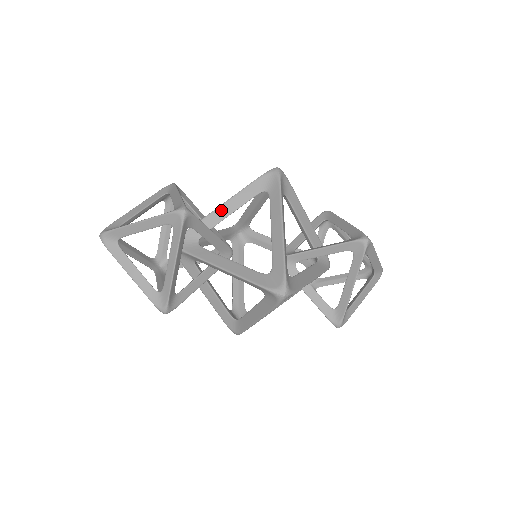
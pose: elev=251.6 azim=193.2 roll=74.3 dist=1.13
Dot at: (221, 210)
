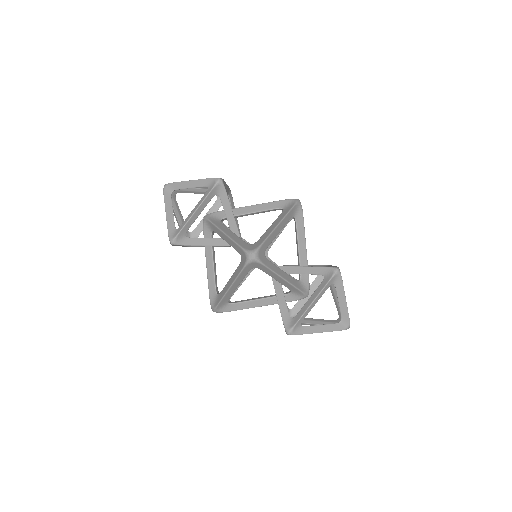
Dot at: (247, 208)
